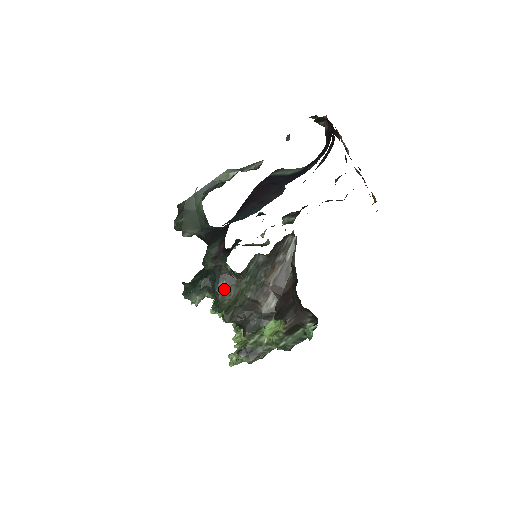
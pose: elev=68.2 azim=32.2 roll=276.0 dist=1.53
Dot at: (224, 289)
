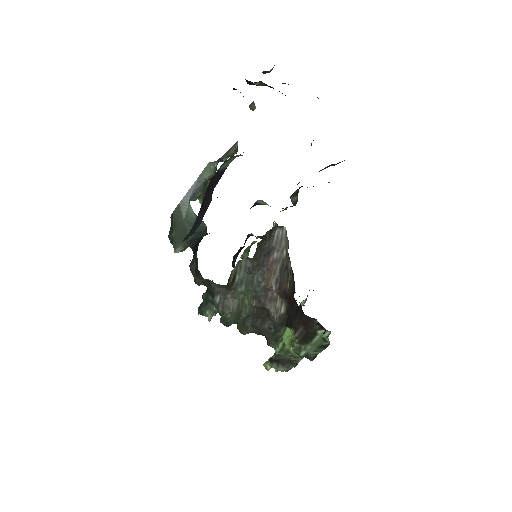
Dot at: (221, 303)
